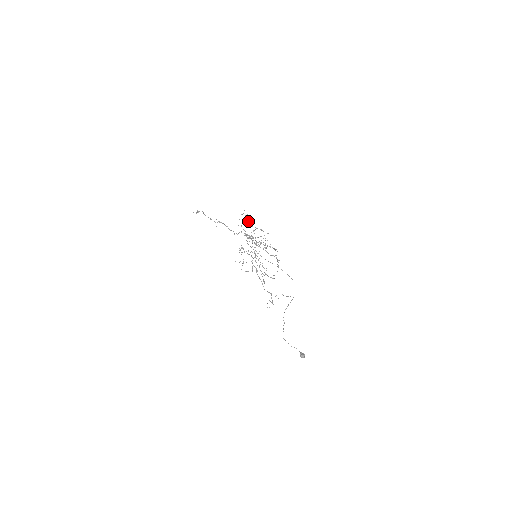
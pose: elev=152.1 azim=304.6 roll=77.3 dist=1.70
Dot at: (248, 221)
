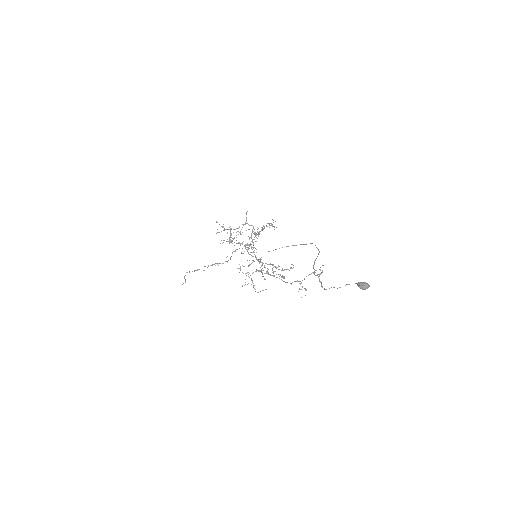
Dot at: occluded
